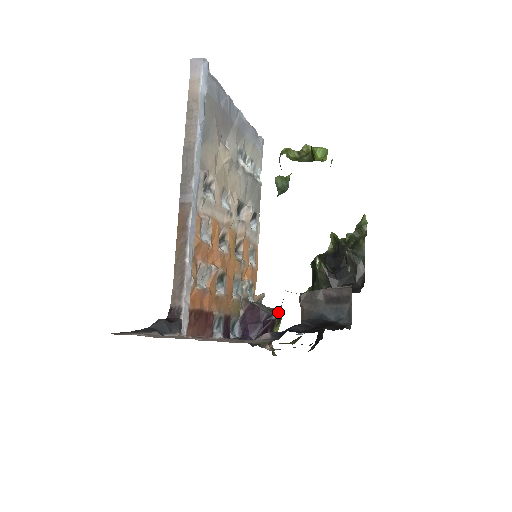
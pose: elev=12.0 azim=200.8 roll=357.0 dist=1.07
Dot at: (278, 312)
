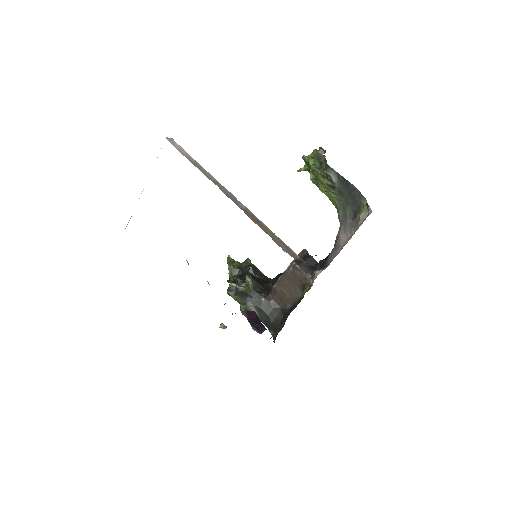
Dot at: (350, 220)
